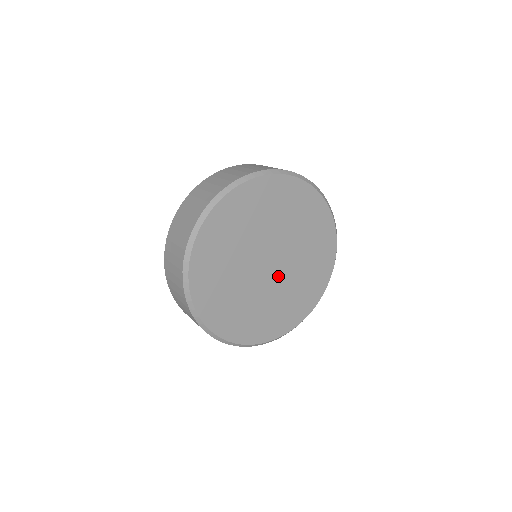
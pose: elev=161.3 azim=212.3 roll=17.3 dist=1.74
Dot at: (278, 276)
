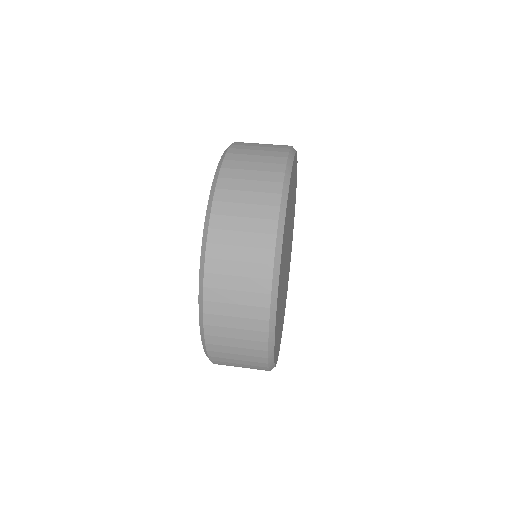
Dot at: occluded
